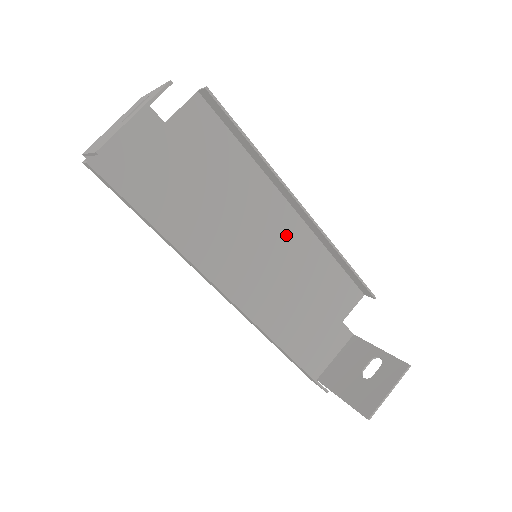
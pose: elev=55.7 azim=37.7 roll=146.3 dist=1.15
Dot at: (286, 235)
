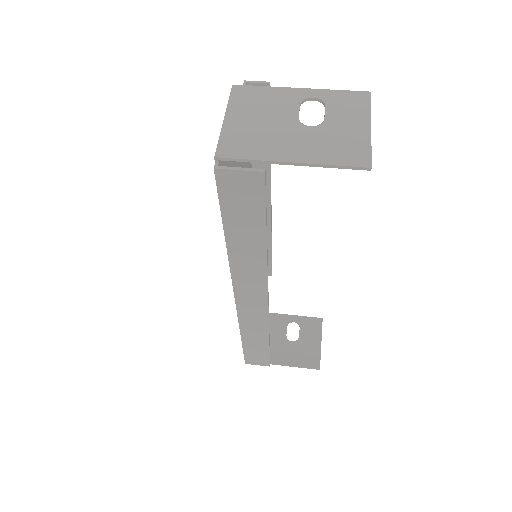
Dot at: occluded
